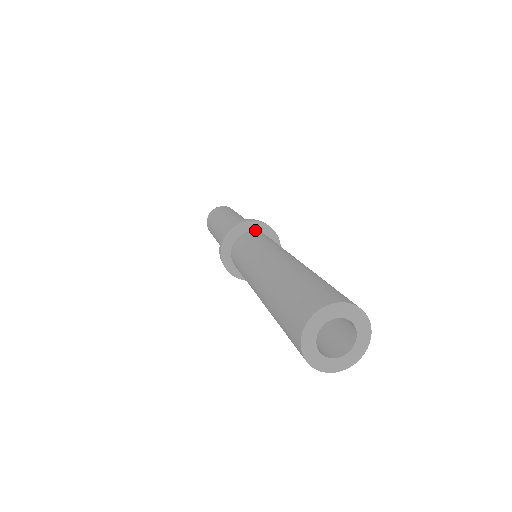
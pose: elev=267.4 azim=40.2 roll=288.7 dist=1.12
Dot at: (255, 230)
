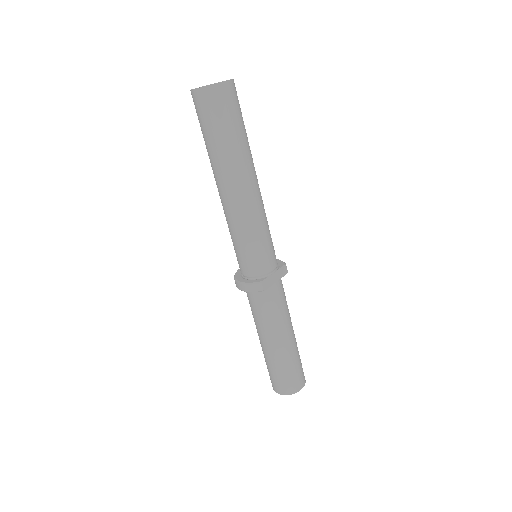
Dot at: occluded
